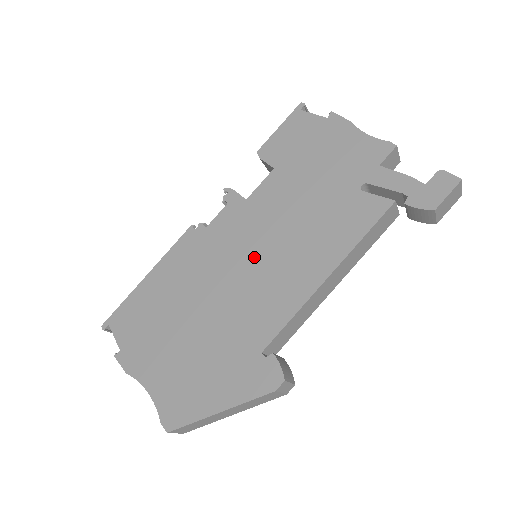
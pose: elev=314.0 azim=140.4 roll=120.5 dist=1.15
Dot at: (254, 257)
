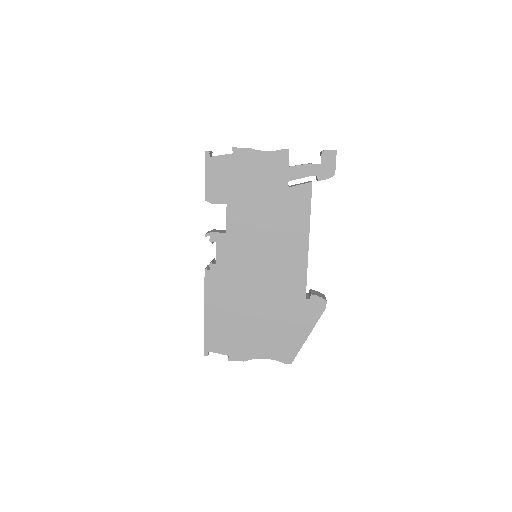
Dot at: (261, 260)
